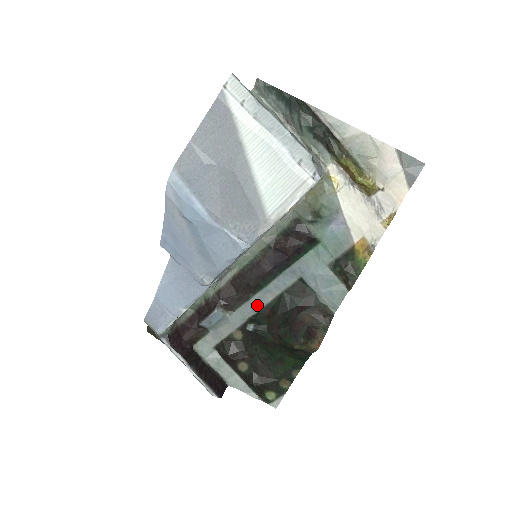
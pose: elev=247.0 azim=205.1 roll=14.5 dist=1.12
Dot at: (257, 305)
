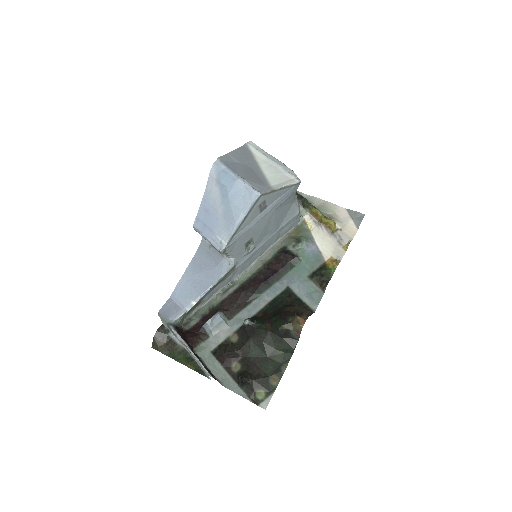
Dot at: (252, 311)
